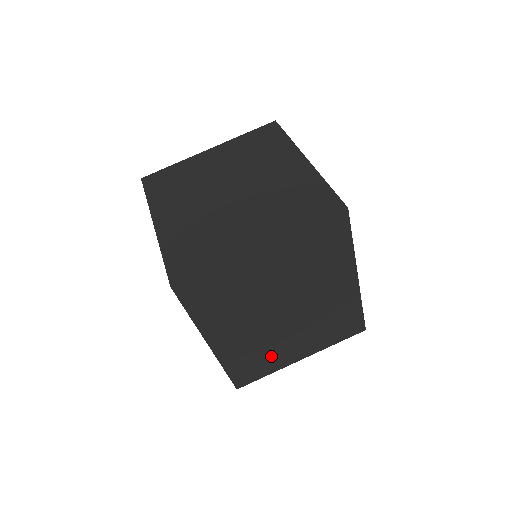
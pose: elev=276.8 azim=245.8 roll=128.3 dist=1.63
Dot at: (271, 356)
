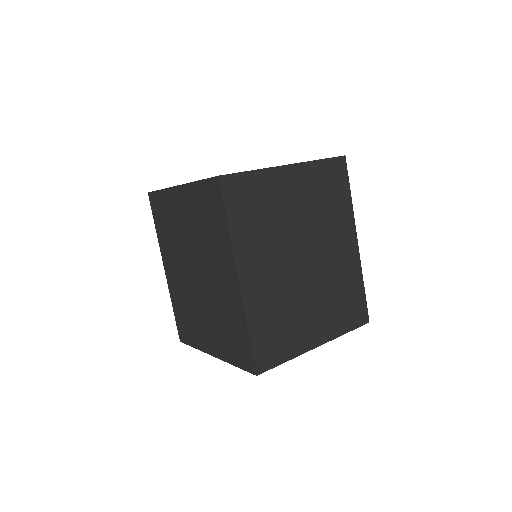
Dot at: (291, 326)
